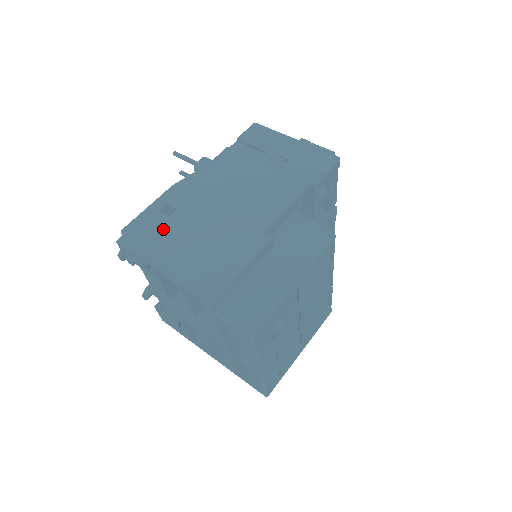
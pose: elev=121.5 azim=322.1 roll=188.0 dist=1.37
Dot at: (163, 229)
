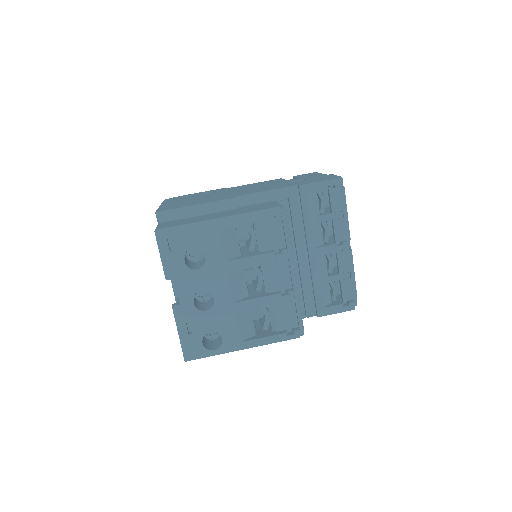
Dot at: (190, 196)
